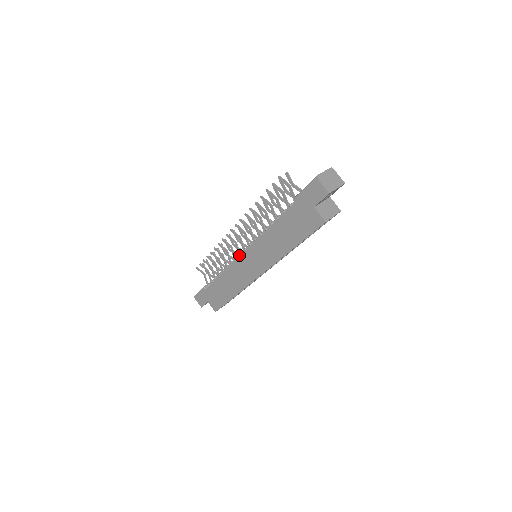
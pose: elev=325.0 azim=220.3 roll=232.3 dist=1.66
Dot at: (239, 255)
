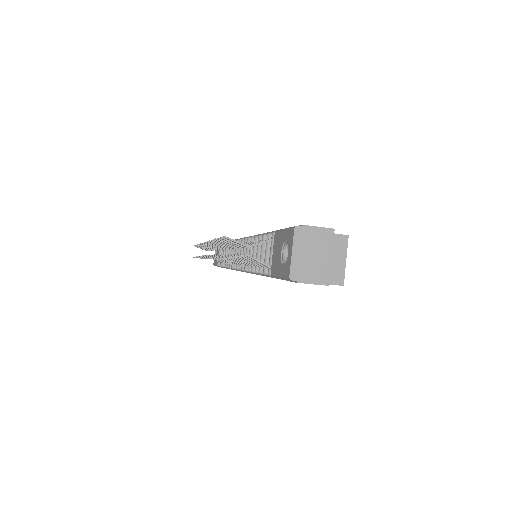
Dot at: occluded
